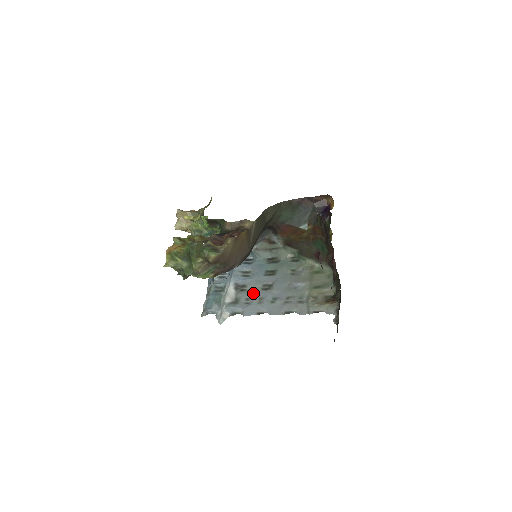
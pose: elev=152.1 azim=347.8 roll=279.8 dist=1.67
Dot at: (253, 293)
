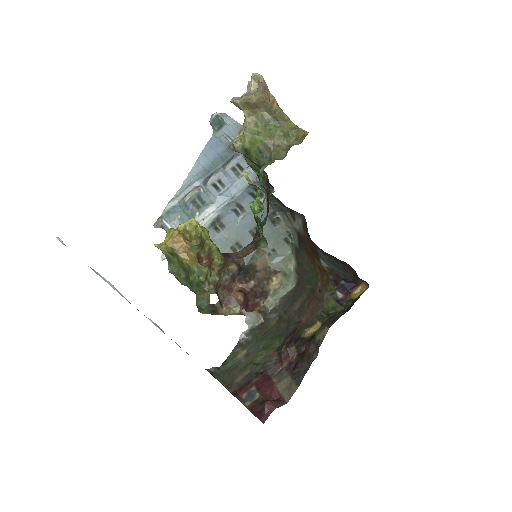
Dot at: (221, 245)
